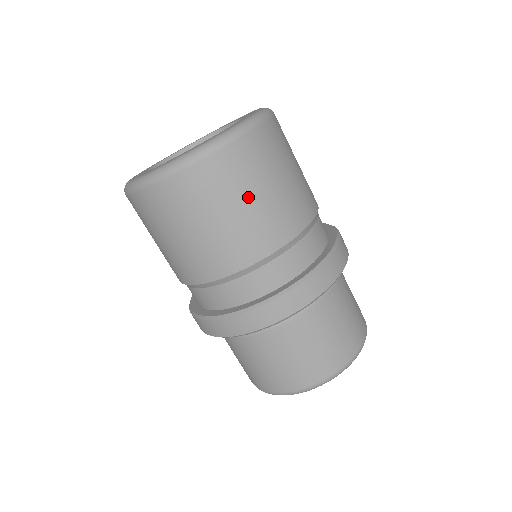
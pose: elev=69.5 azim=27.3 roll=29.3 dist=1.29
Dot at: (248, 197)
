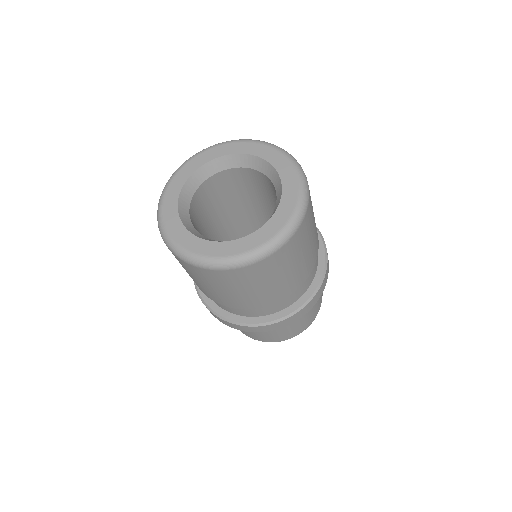
Dot at: (198, 281)
